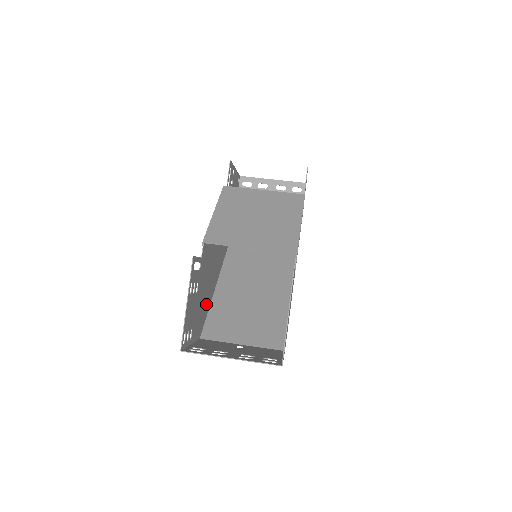
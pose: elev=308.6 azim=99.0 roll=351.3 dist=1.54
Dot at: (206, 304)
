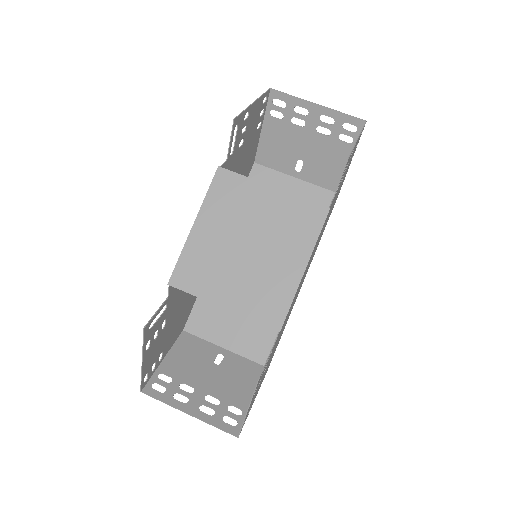
Dot at: (192, 297)
